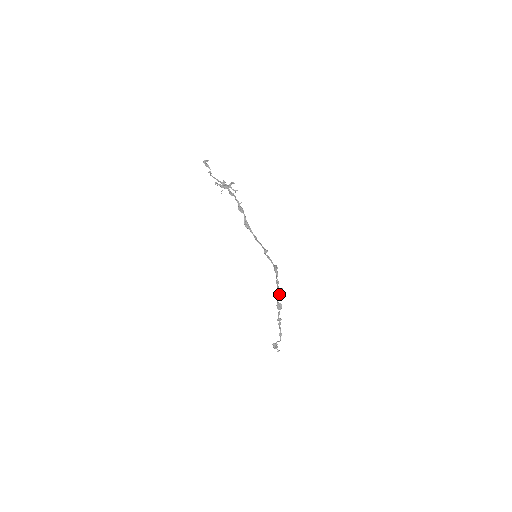
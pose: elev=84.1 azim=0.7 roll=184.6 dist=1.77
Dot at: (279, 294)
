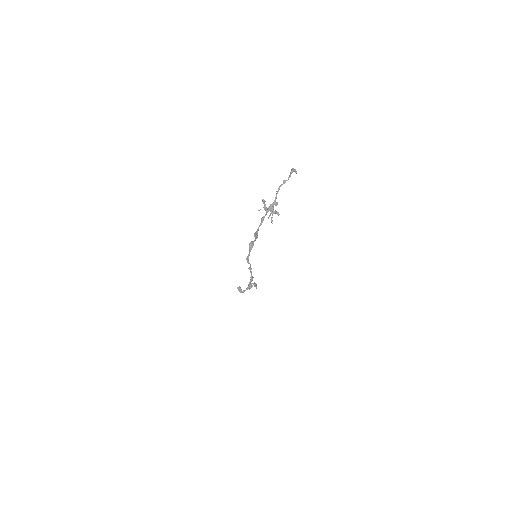
Dot at: (254, 283)
